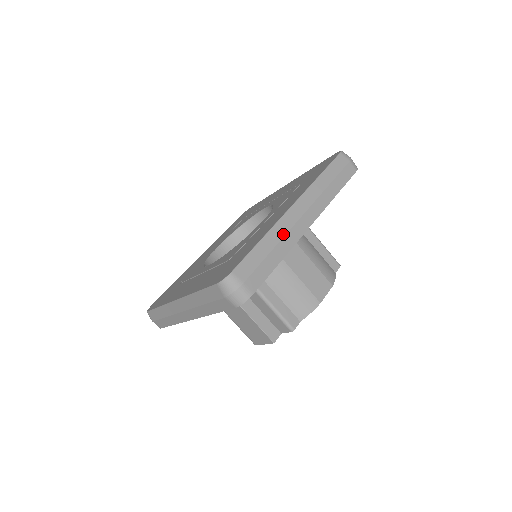
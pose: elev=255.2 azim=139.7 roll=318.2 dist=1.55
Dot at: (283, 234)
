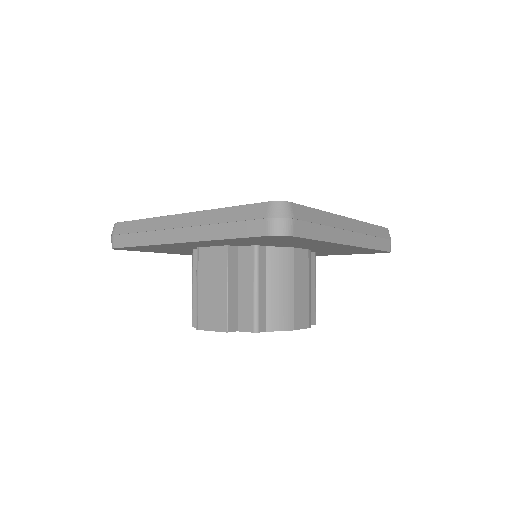
Dot at: (334, 225)
